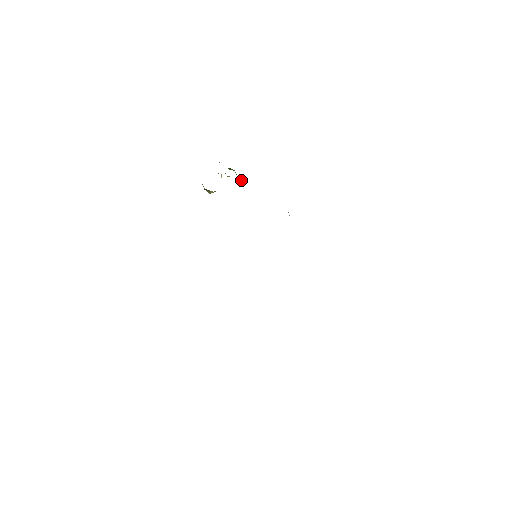
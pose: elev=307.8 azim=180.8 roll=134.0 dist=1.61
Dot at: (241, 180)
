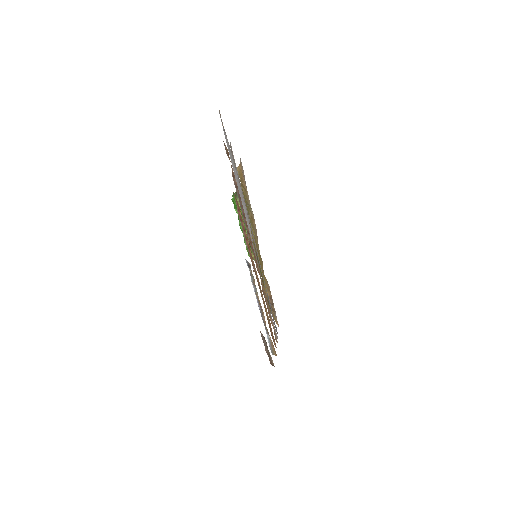
Dot at: (251, 251)
